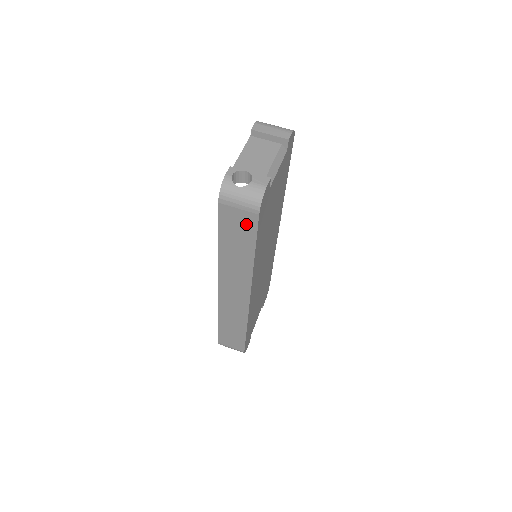
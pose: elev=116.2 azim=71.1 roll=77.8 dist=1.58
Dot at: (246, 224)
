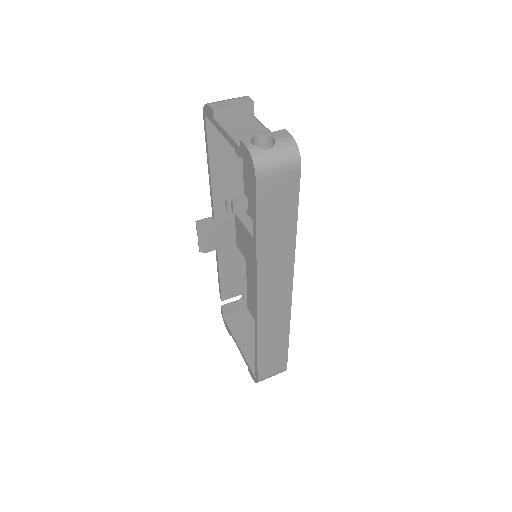
Dot at: (287, 190)
